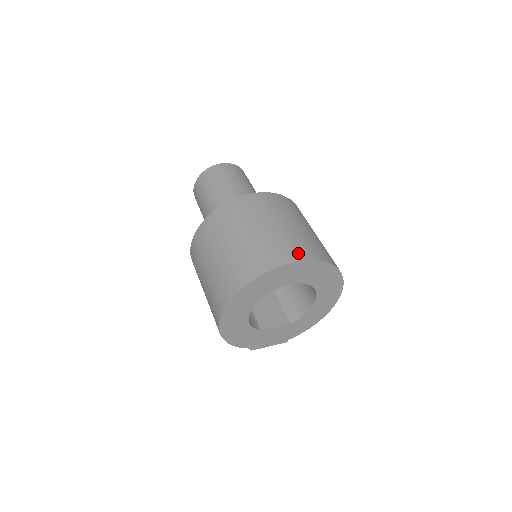
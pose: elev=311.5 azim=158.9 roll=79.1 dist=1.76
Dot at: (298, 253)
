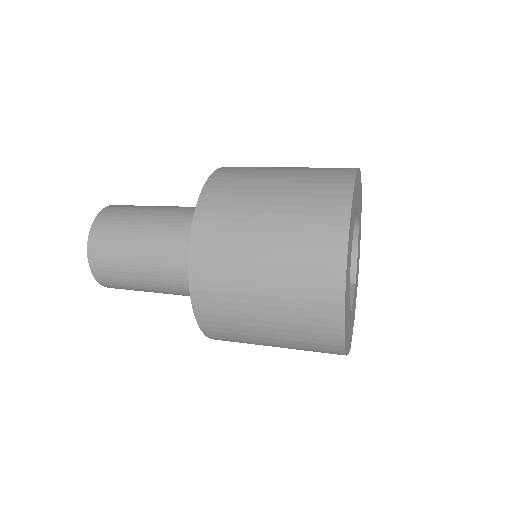
Dot at: (341, 173)
